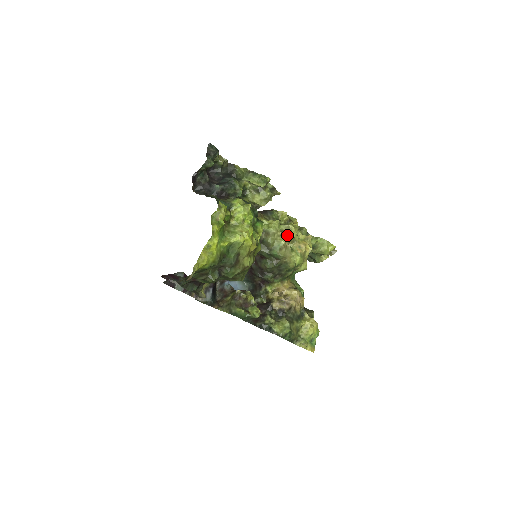
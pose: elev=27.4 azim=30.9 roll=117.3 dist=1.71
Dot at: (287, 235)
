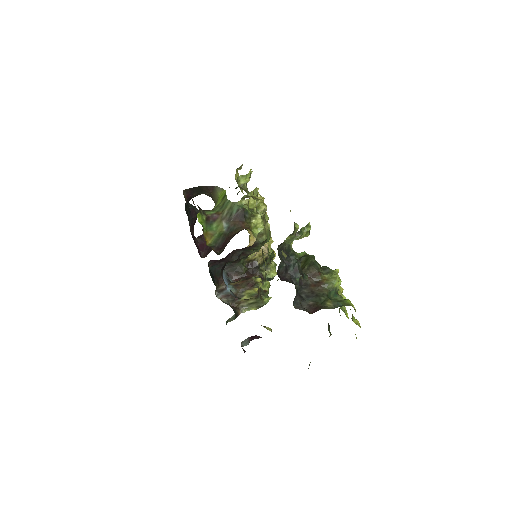
Dot at: (264, 216)
